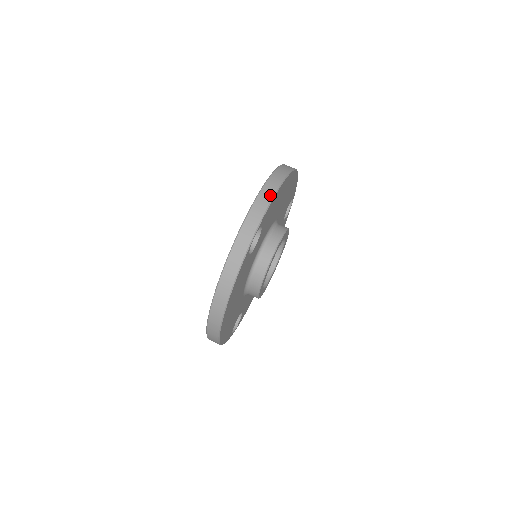
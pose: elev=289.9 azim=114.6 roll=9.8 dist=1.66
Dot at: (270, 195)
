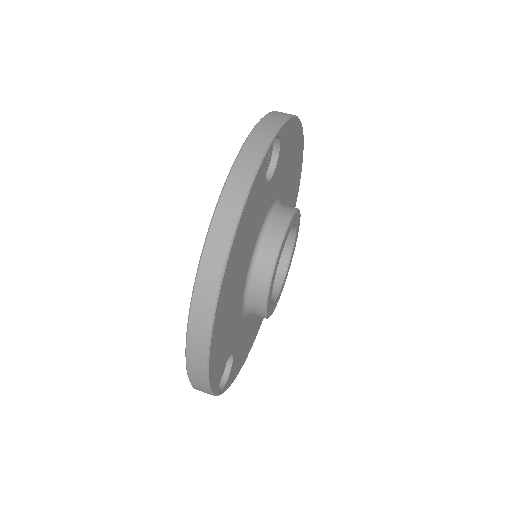
Dot at: (288, 114)
